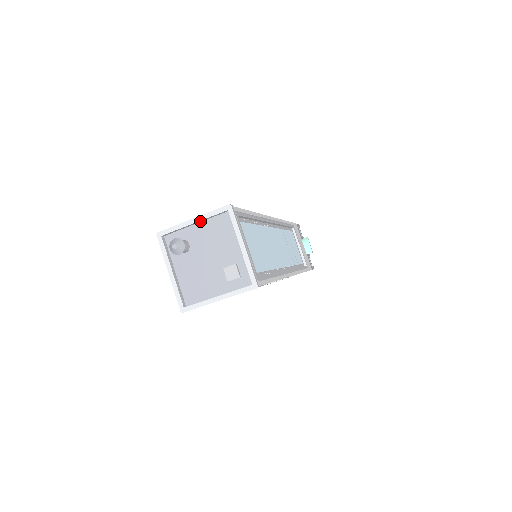
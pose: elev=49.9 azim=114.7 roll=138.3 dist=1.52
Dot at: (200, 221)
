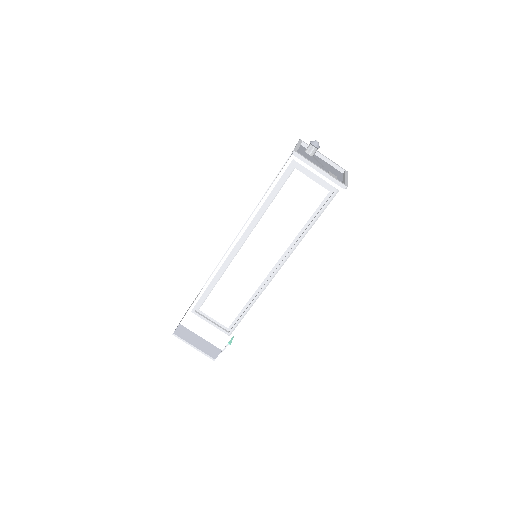
Dot at: (326, 160)
